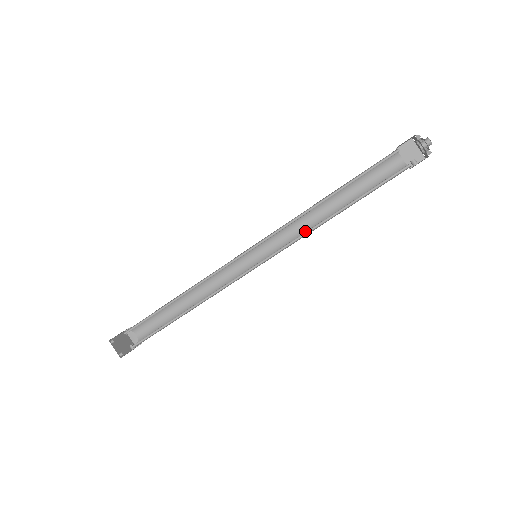
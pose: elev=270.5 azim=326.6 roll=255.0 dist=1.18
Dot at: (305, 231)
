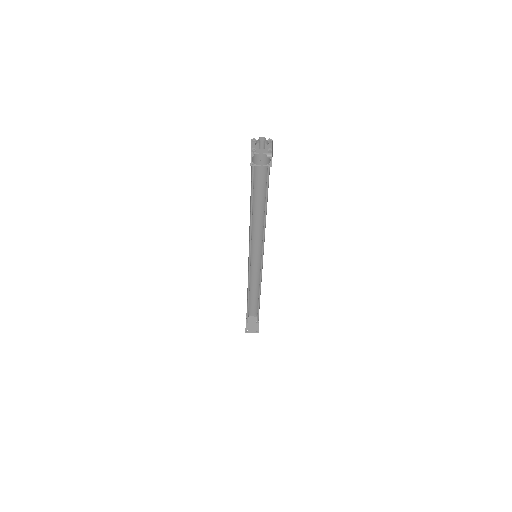
Dot at: (262, 225)
